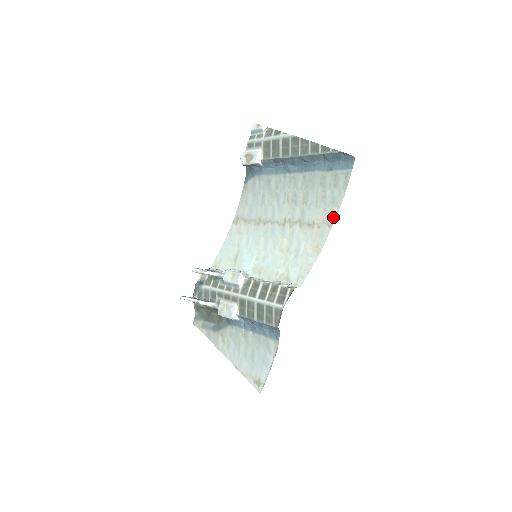
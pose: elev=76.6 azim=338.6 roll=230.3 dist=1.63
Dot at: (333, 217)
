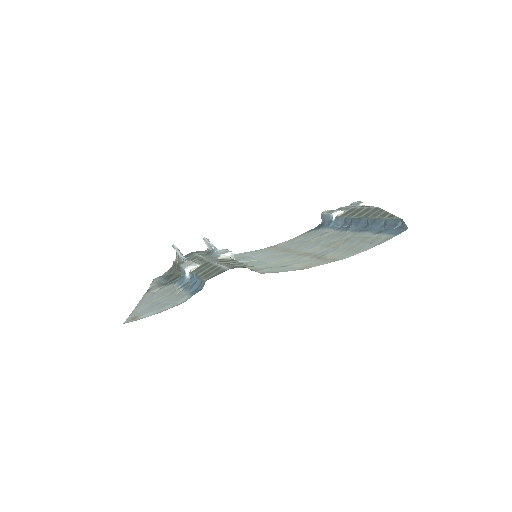
Dot at: (344, 257)
